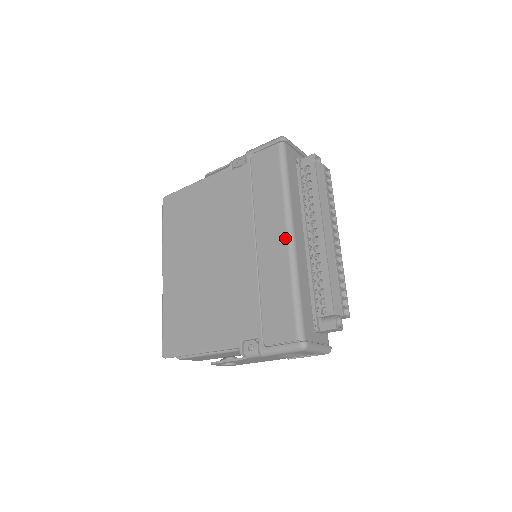
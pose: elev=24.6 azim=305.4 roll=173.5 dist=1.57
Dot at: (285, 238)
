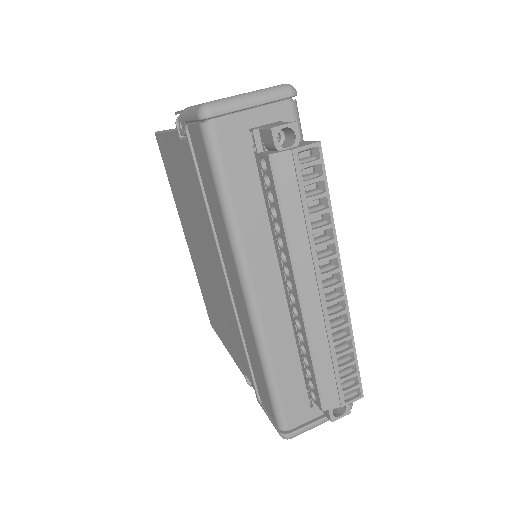
Dot at: (243, 300)
